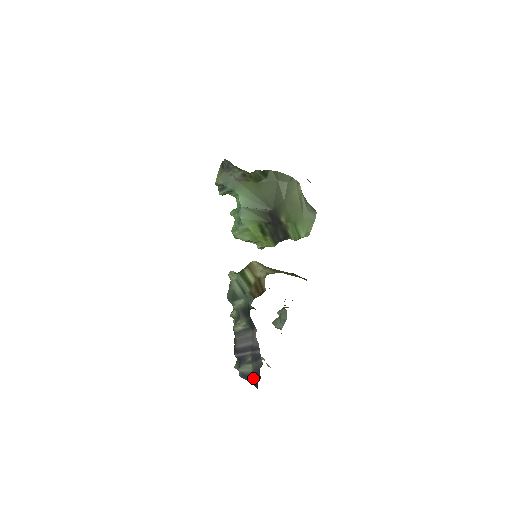
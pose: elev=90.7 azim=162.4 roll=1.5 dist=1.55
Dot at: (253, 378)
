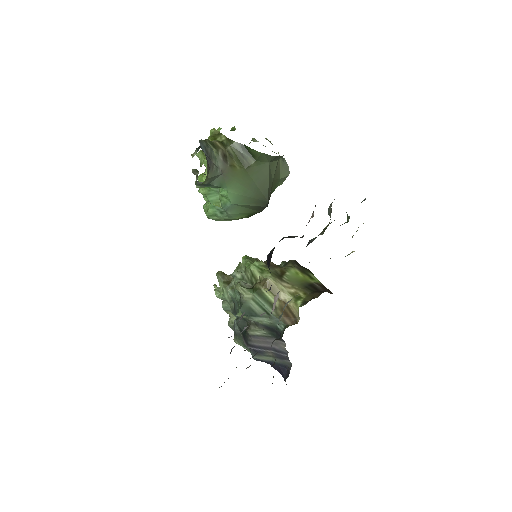
Dot at: (272, 364)
